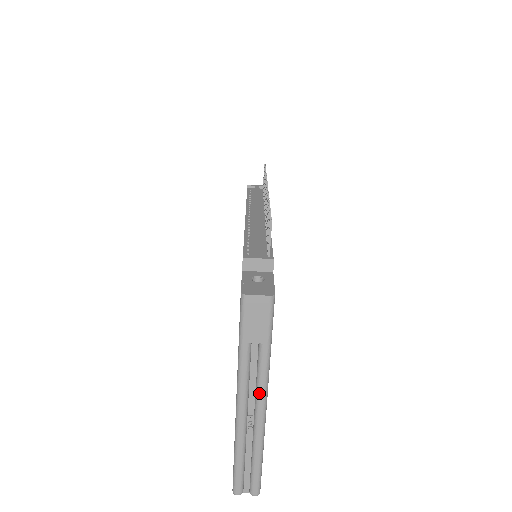
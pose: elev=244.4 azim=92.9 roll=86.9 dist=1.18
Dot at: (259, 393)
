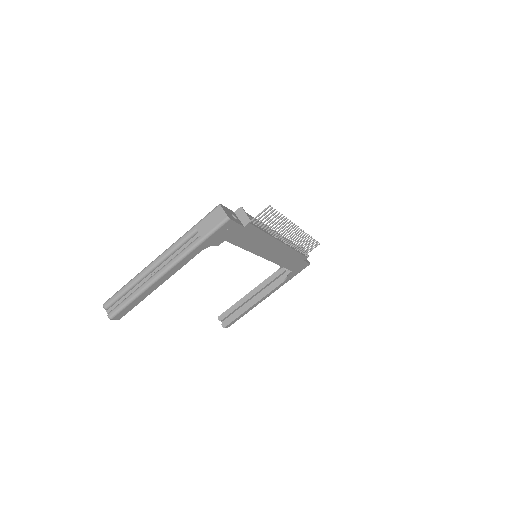
Dot at: (172, 260)
